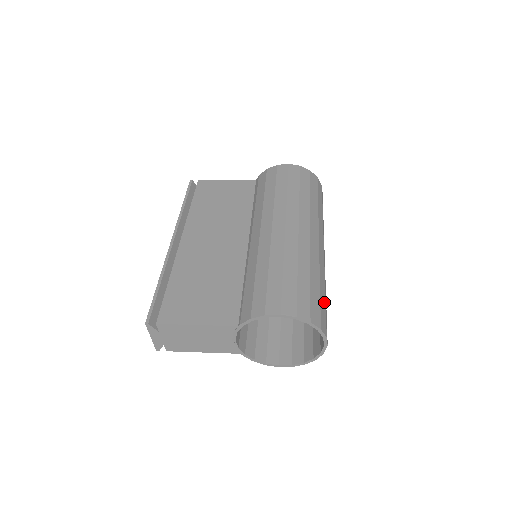
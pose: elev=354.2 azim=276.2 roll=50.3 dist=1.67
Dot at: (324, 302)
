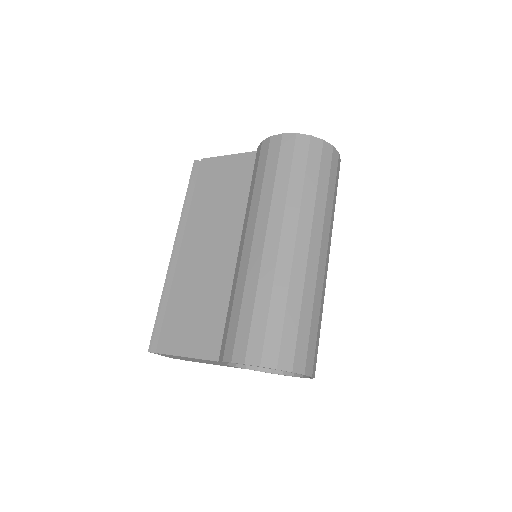
Dot at: (307, 330)
